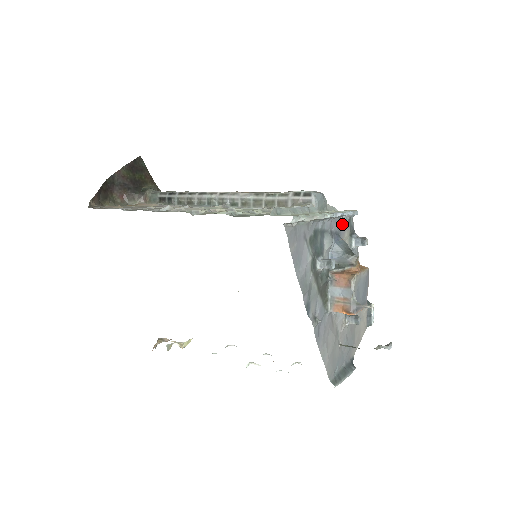
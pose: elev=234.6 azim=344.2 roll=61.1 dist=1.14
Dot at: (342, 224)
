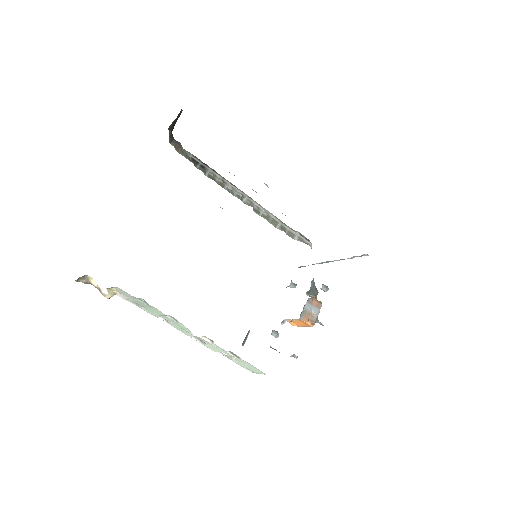
Dot at: occluded
